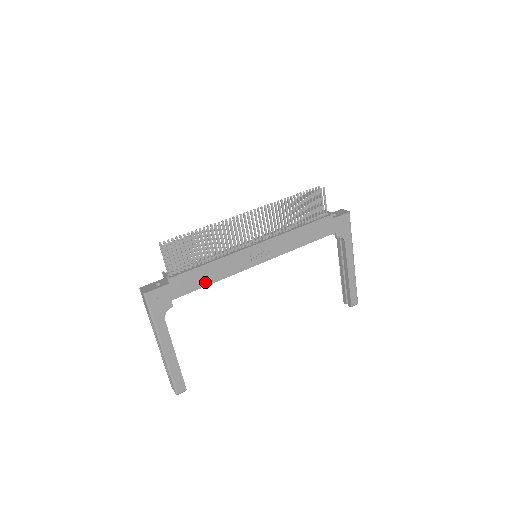
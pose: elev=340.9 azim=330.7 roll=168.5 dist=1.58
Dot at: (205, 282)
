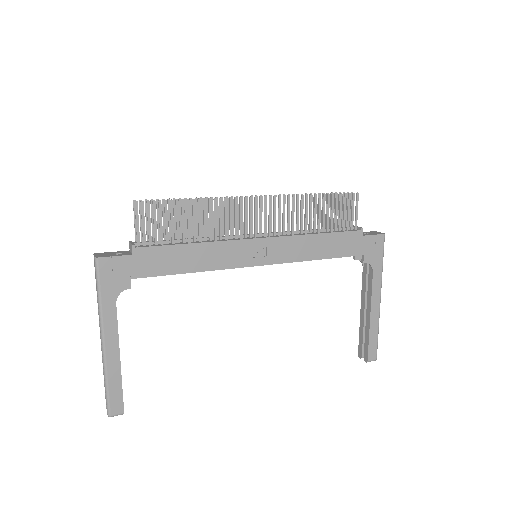
Dot at: (181, 268)
